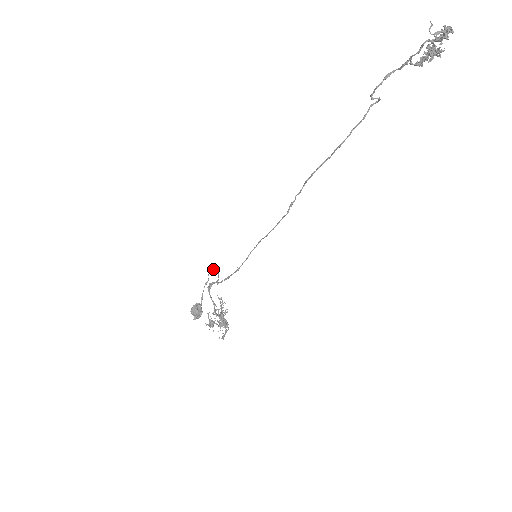
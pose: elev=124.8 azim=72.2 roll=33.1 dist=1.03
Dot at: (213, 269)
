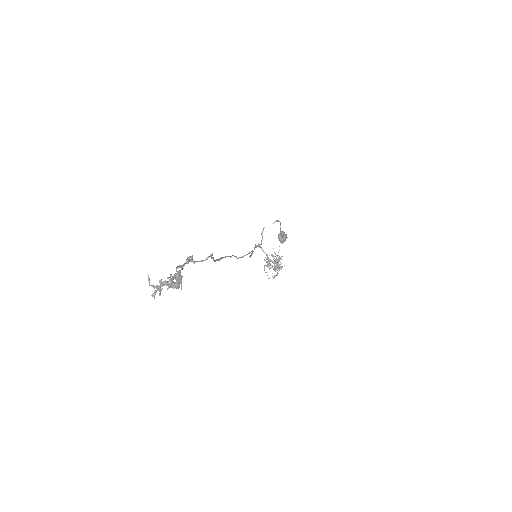
Dot at: (262, 232)
